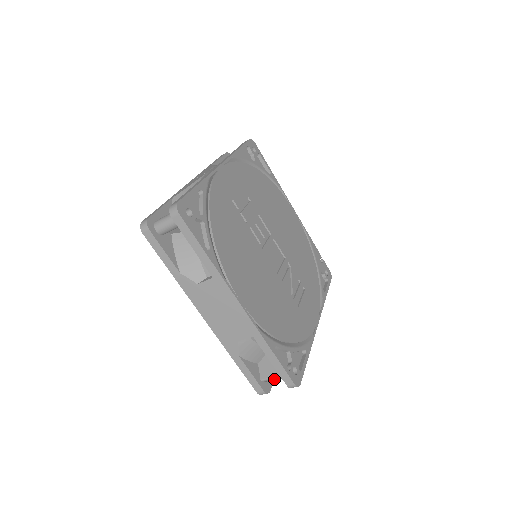
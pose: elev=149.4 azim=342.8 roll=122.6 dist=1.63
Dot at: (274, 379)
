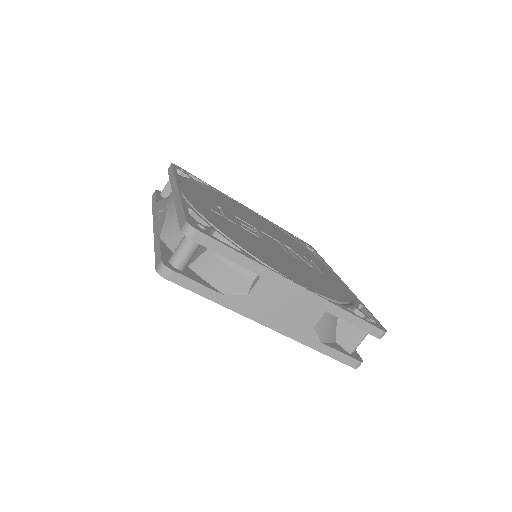
Dot at: (357, 346)
